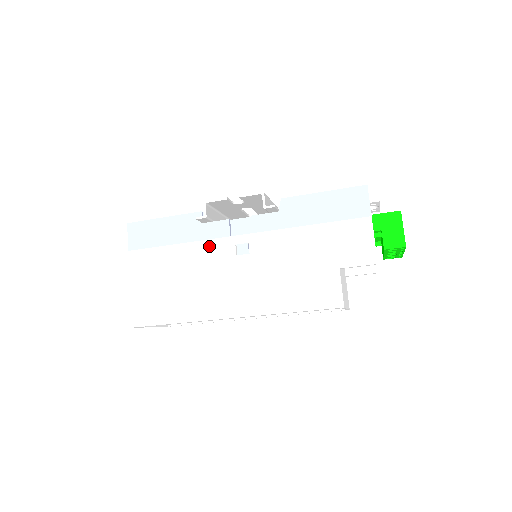
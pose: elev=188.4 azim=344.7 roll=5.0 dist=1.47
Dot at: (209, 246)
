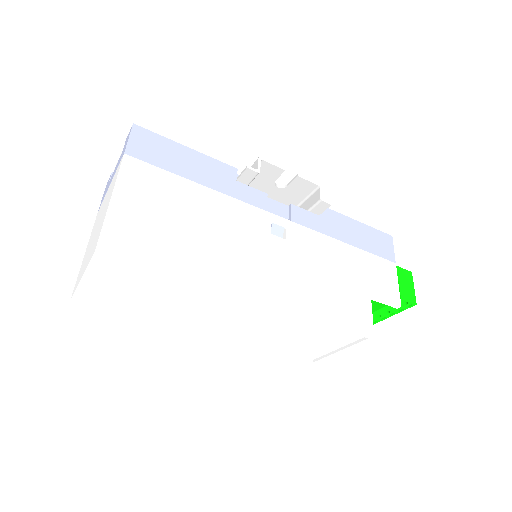
Dot at: (240, 207)
